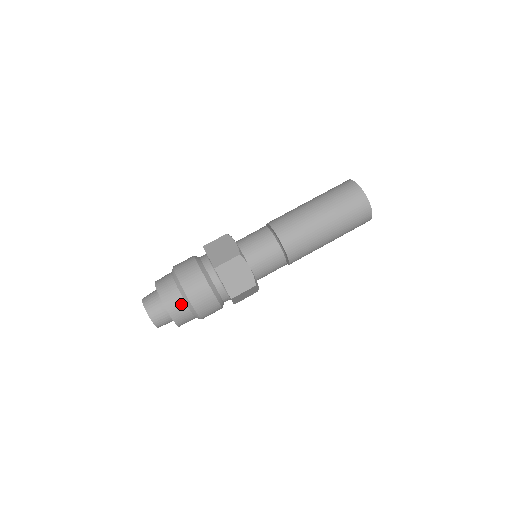
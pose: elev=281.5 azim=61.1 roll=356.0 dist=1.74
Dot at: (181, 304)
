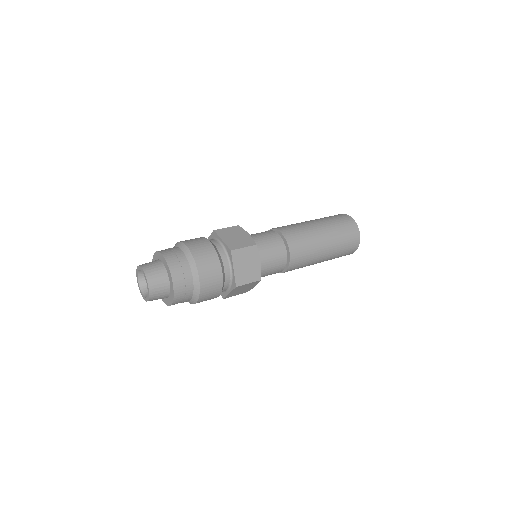
Dot at: (188, 278)
